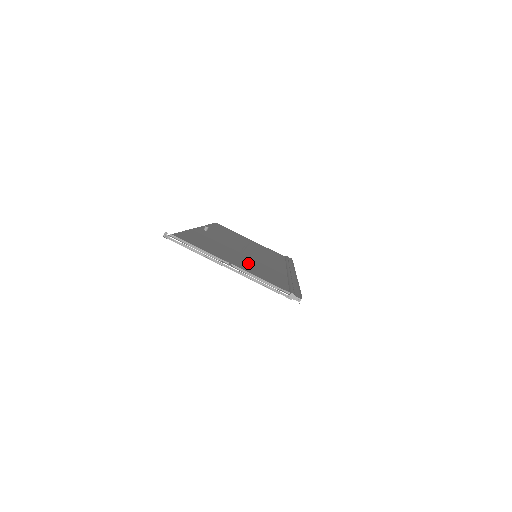
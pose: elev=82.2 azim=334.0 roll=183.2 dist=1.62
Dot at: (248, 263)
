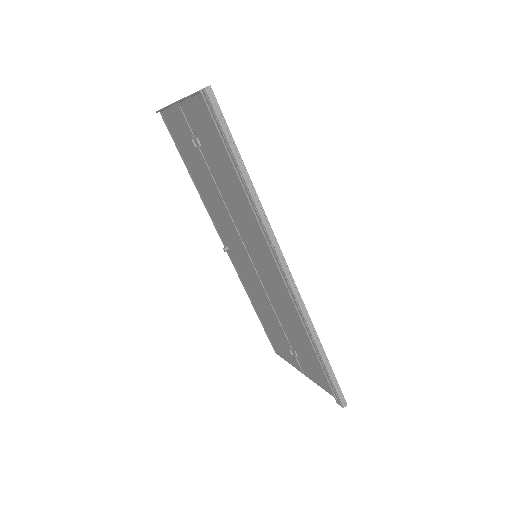
Dot at: (215, 167)
